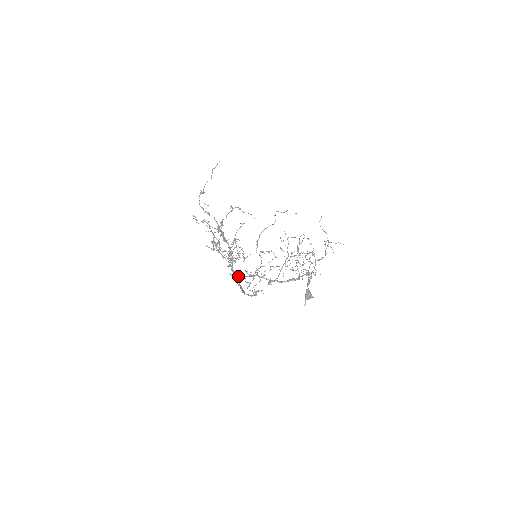
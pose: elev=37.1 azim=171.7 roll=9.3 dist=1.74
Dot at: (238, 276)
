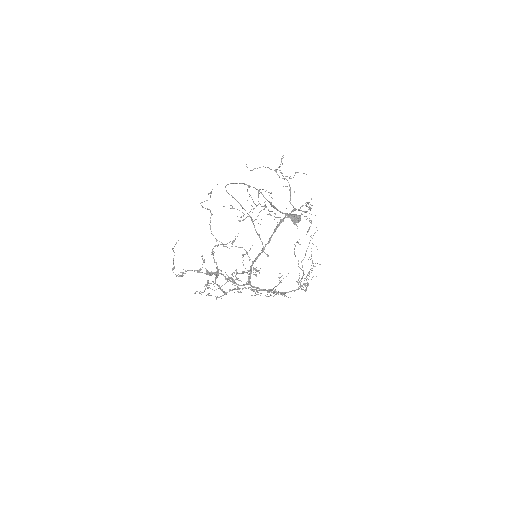
Dot at: (247, 284)
